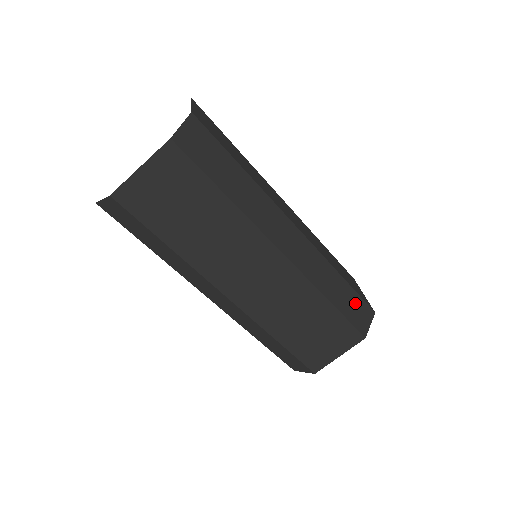
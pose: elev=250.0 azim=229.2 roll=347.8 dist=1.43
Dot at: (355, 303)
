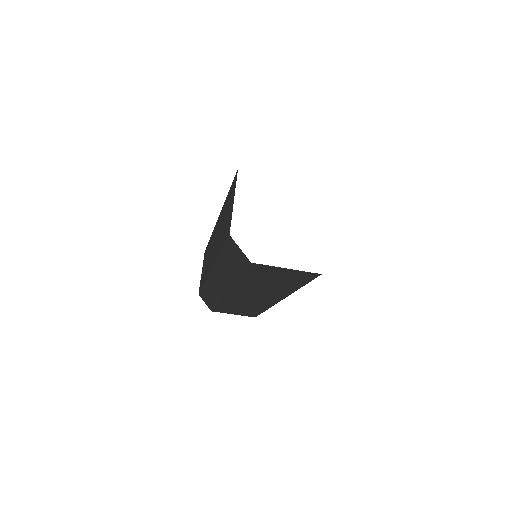
Dot at: occluded
